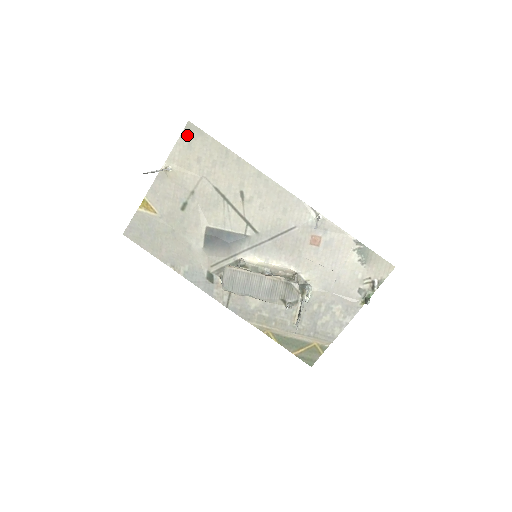
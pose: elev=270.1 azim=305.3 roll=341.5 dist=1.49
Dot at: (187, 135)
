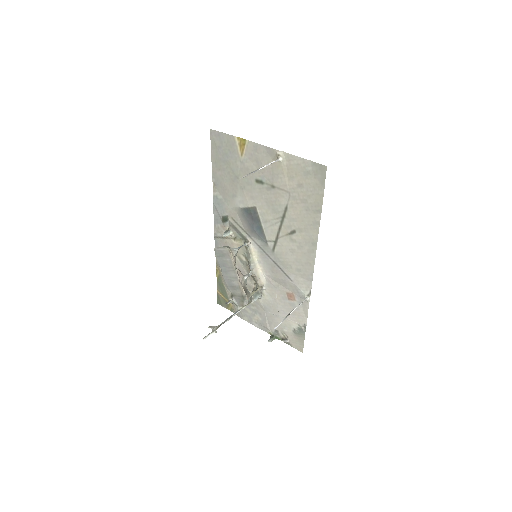
Dot at: (315, 168)
